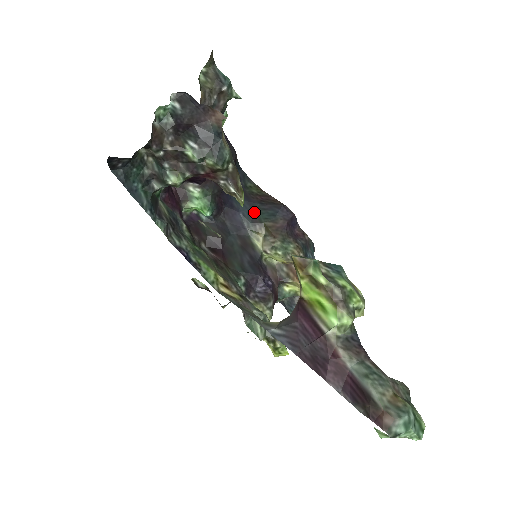
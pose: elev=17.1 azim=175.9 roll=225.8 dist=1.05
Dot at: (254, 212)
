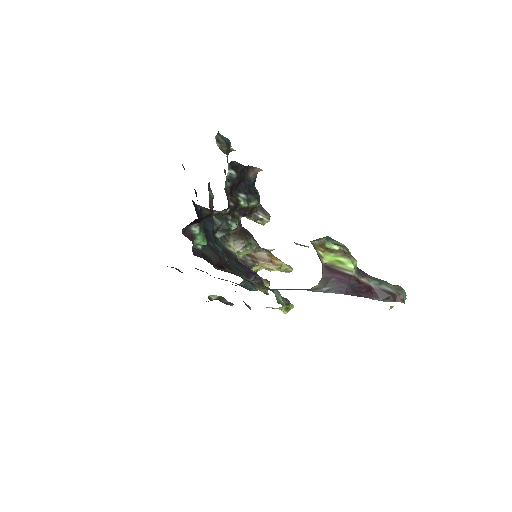
Dot at: occluded
